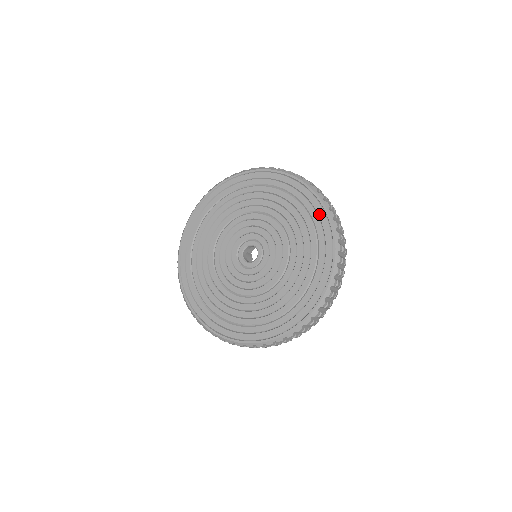
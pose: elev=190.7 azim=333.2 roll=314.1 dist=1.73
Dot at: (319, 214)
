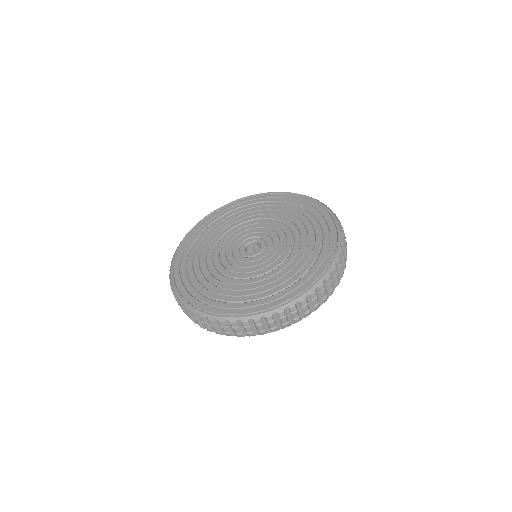
Dot at: (320, 267)
